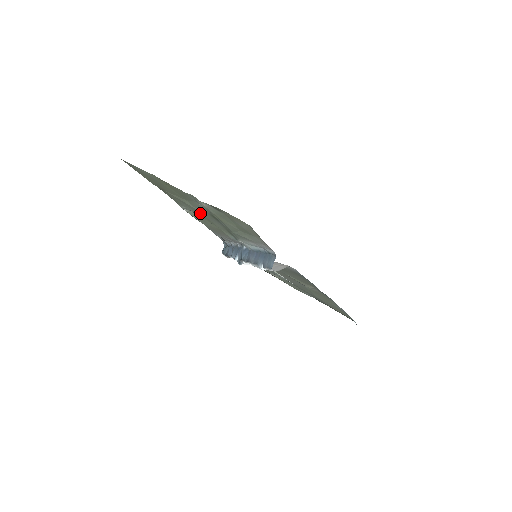
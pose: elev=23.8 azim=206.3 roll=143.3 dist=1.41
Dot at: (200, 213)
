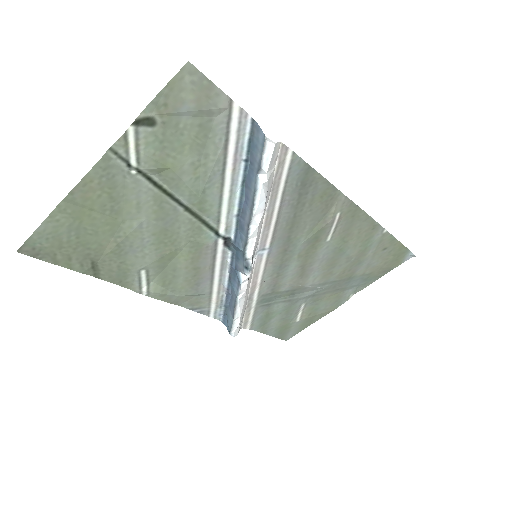
Dot at: (152, 230)
